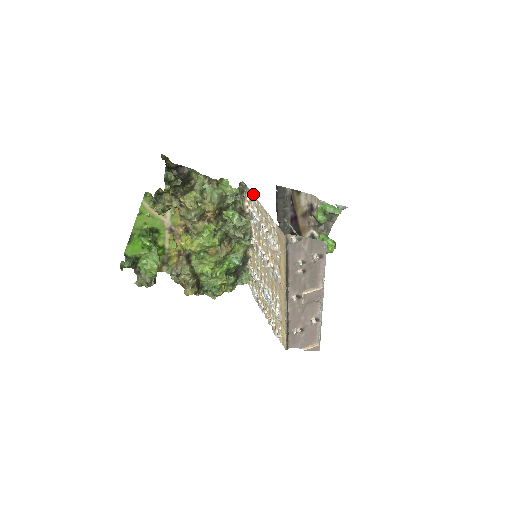
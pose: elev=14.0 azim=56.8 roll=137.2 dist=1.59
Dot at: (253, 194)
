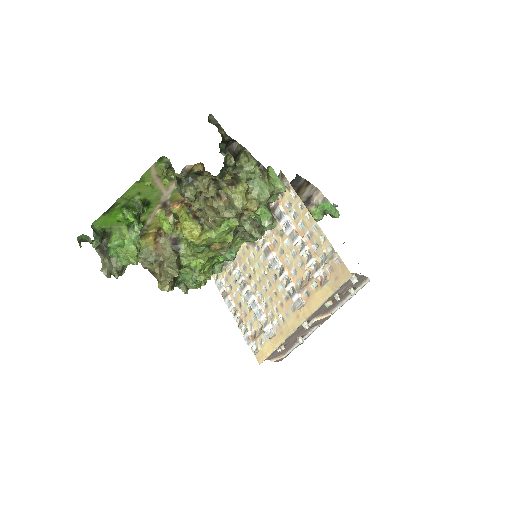
Dot at: occluded
